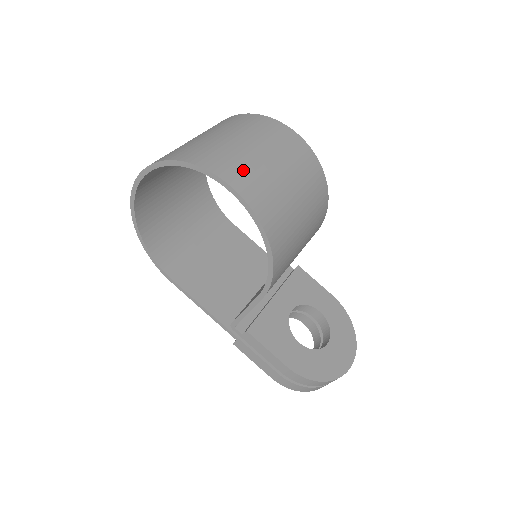
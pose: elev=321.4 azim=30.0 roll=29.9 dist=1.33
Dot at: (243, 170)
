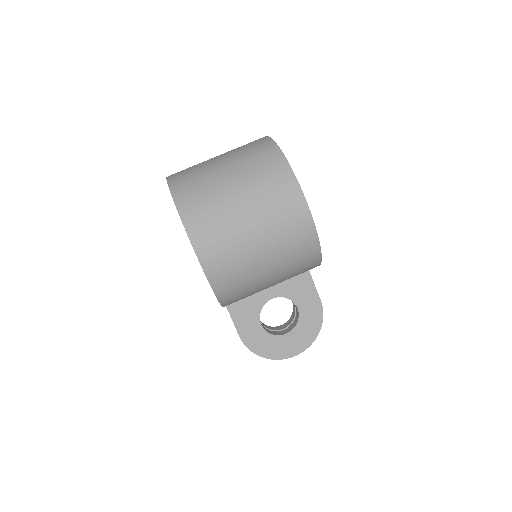
Dot at: (218, 240)
